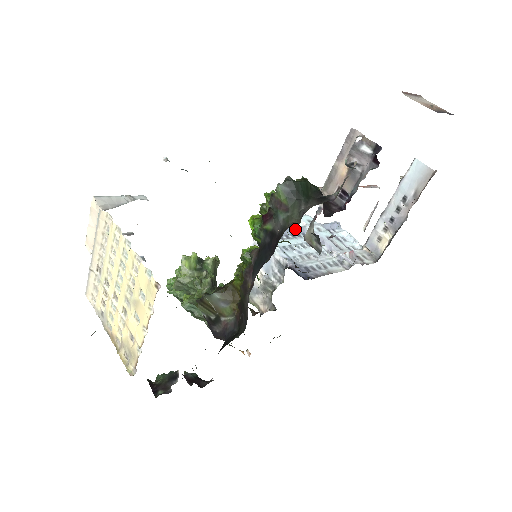
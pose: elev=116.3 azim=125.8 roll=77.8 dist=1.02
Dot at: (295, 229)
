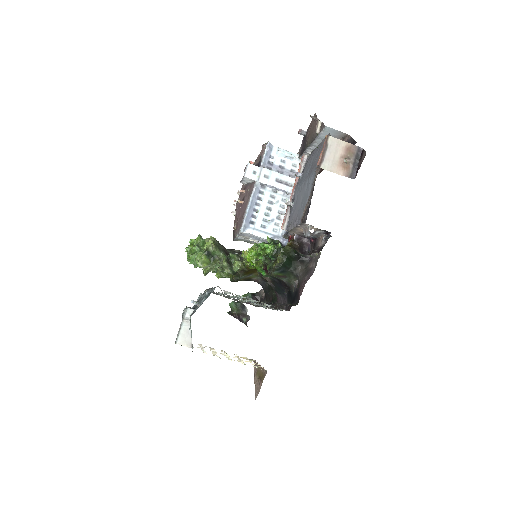
Dot at: (254, 196)
